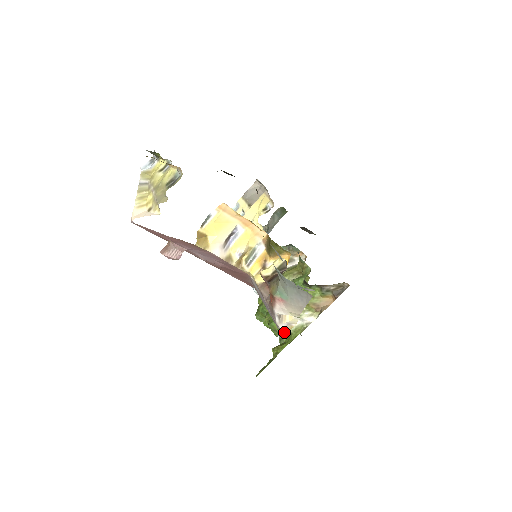
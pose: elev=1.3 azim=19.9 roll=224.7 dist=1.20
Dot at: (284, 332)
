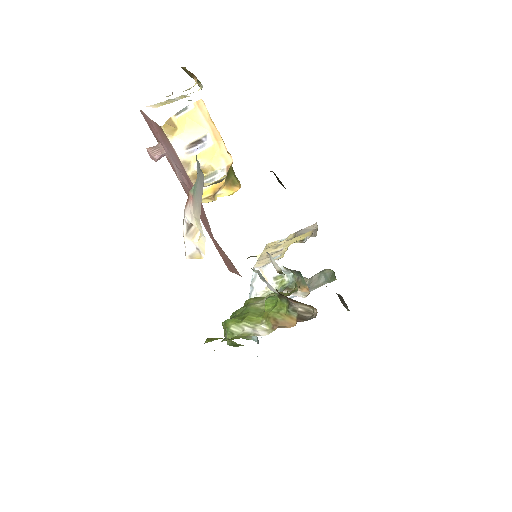
Dot at: (189, 254)
